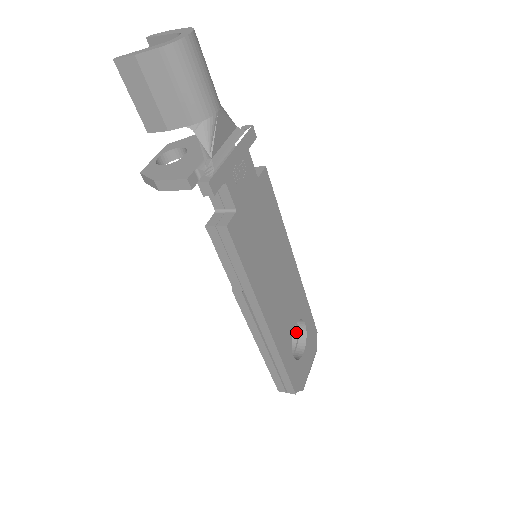
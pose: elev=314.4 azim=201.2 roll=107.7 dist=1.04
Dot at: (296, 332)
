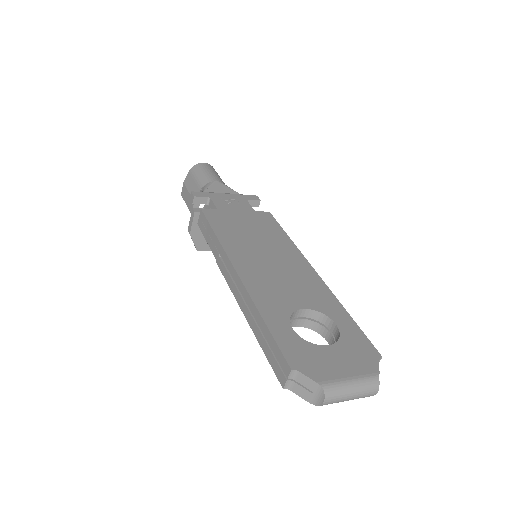
Dot at: occluded
